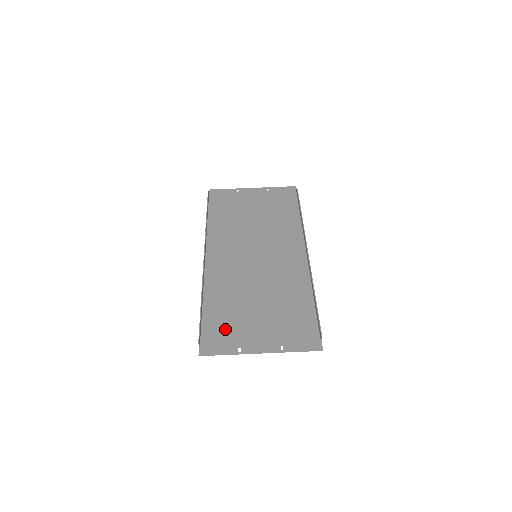
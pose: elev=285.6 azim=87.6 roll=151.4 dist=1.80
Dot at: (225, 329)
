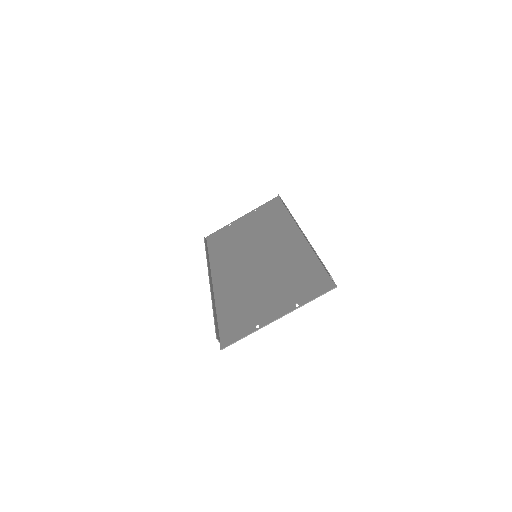
Dot at: (240, 319)
